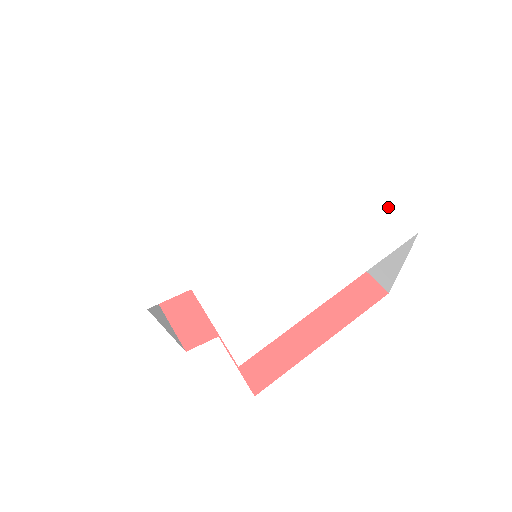
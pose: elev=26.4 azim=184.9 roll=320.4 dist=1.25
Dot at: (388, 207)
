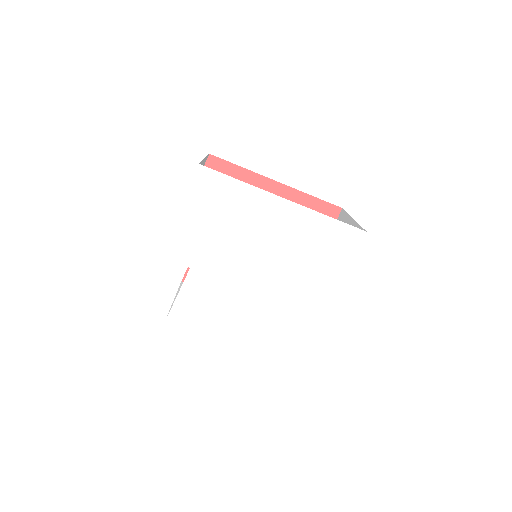
Dot at: (313, 348)
